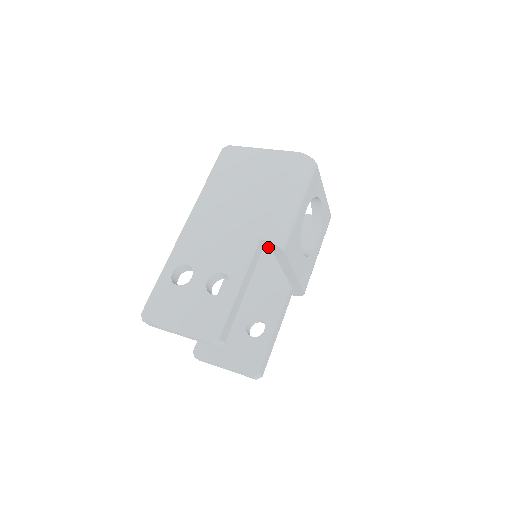
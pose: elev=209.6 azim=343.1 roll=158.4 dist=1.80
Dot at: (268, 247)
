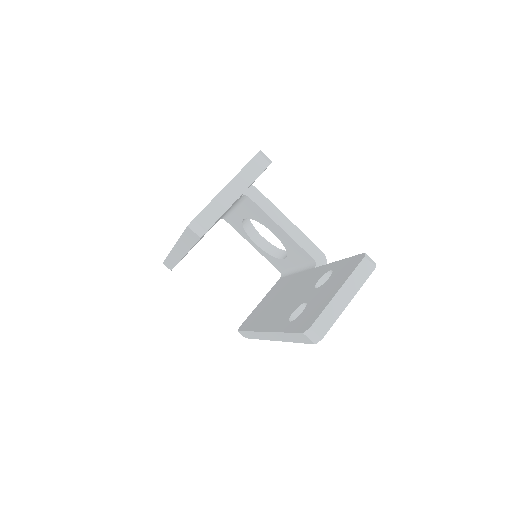
Dot at: (243, 195)
